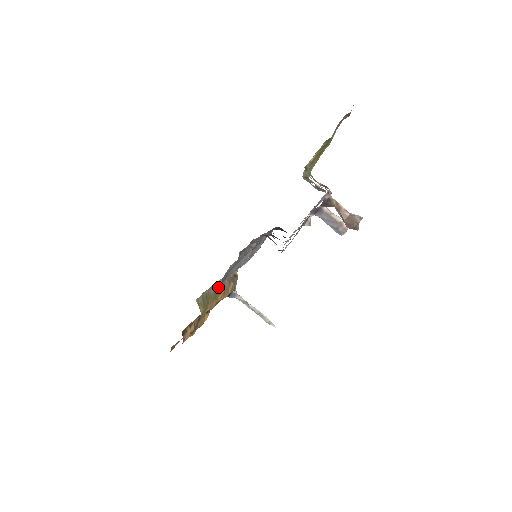
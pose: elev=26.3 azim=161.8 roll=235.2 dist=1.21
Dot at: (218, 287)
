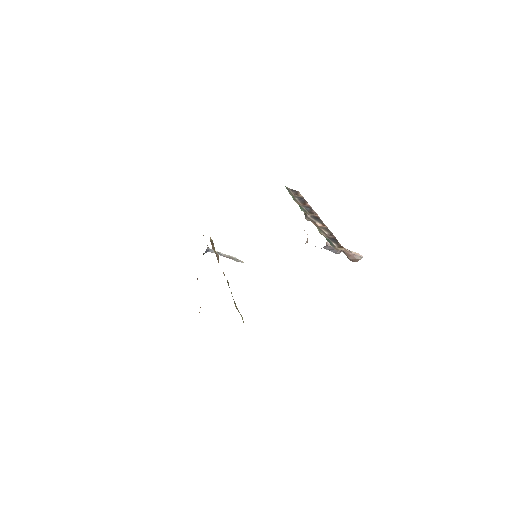
Dot at: occluded
